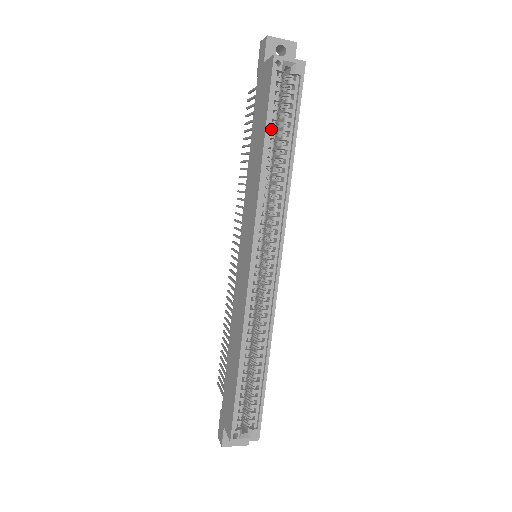
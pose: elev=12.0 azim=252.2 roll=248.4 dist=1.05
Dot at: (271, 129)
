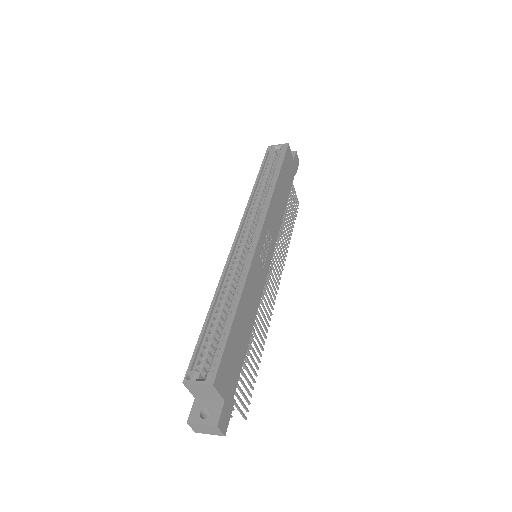
Dot at: occluded
